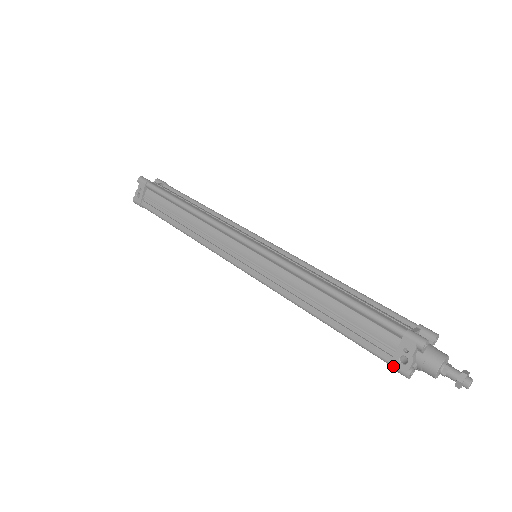
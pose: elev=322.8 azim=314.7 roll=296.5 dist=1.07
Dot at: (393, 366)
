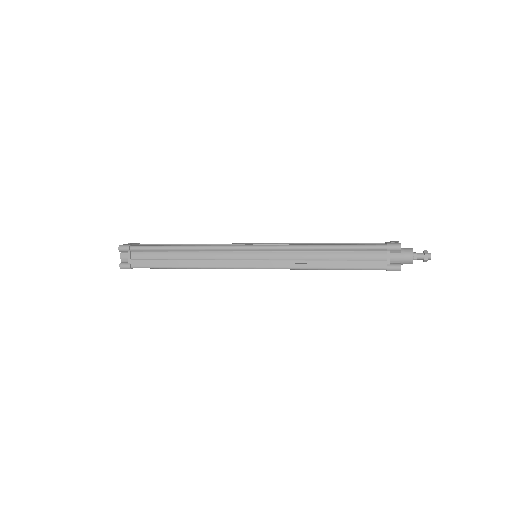
Dot at: (389, 243)
